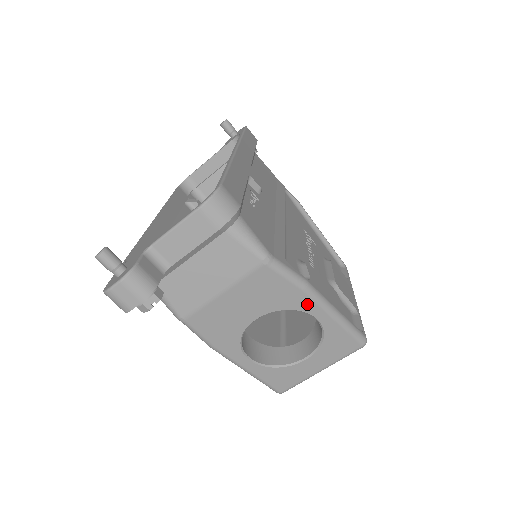
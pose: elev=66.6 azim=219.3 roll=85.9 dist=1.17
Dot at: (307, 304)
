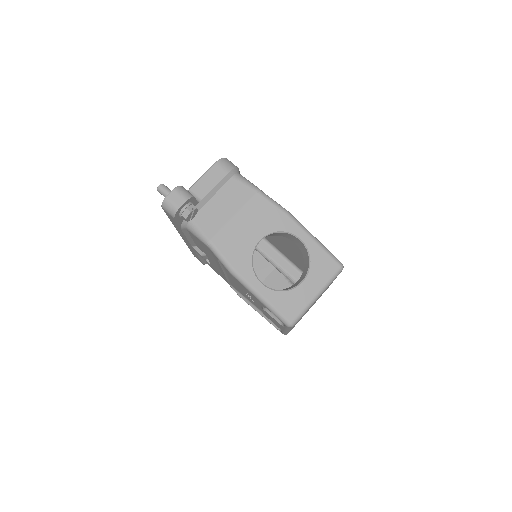
Dot at: (291, 226)
